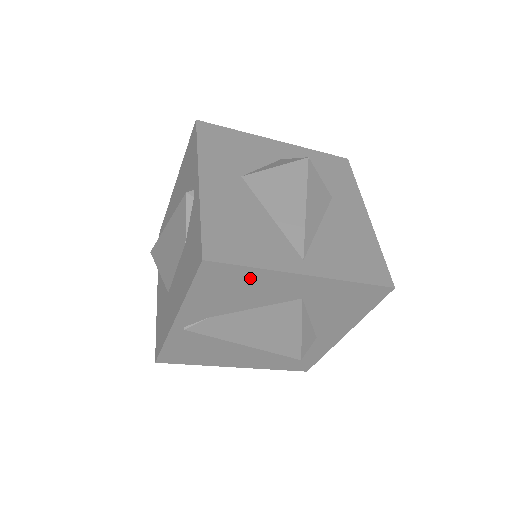
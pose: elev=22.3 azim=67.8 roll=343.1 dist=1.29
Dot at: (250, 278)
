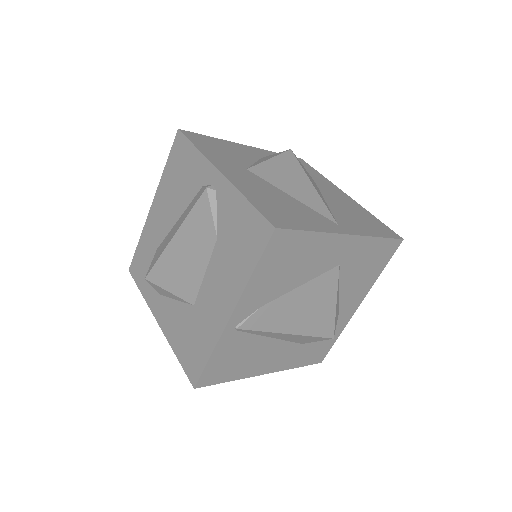
Dot at: (307, 246)
